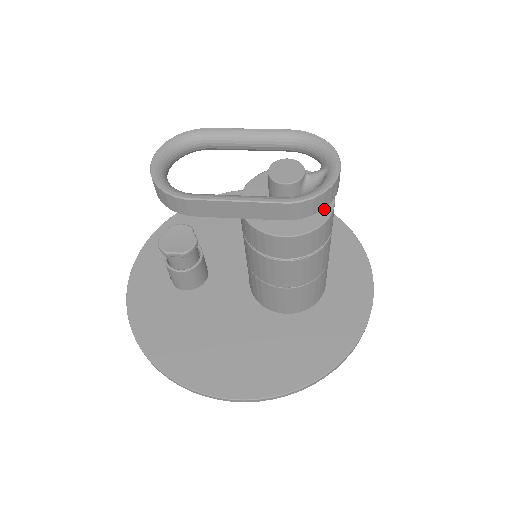
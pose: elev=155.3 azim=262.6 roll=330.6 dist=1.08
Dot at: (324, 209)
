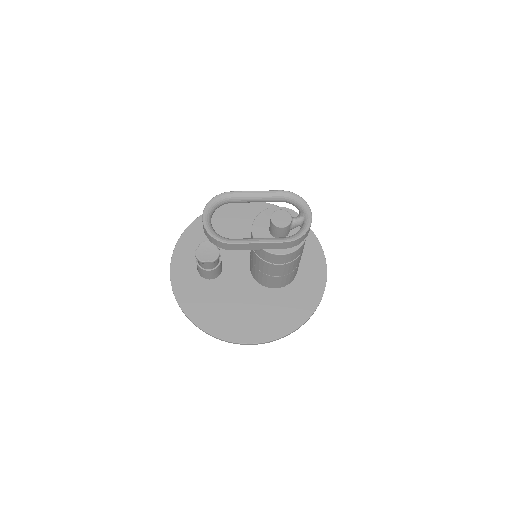
Dot at: occluded
